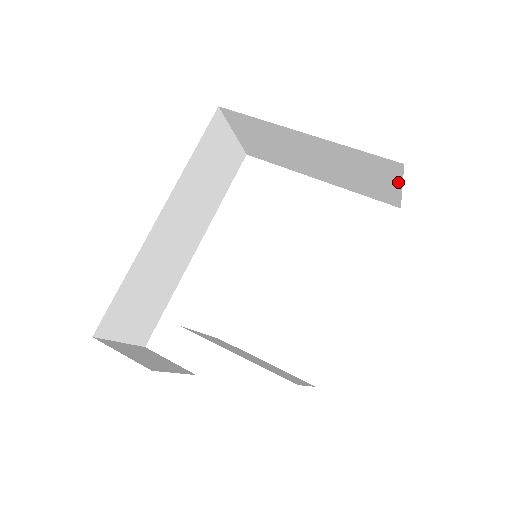
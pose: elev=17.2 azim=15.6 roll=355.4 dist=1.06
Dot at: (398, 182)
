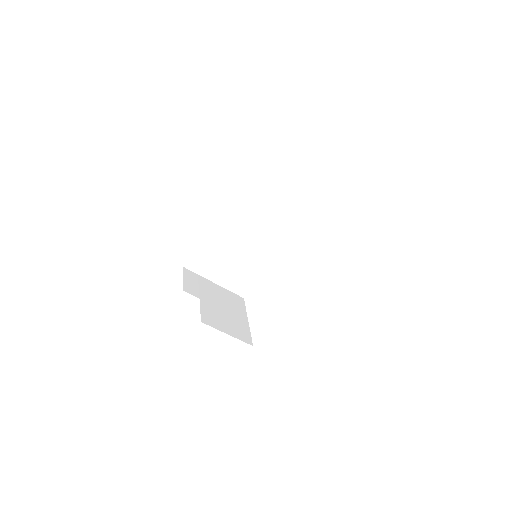
Dot at: occluded
